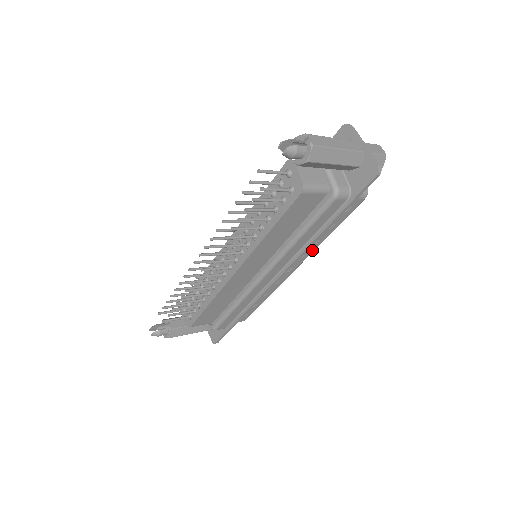
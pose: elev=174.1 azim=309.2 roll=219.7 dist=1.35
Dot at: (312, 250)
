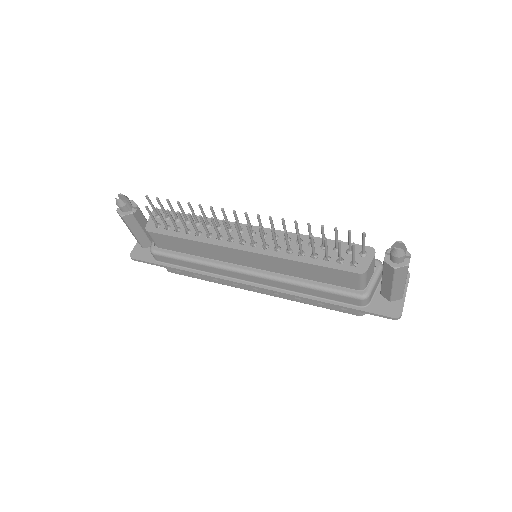
Dot at: (286, 297)
